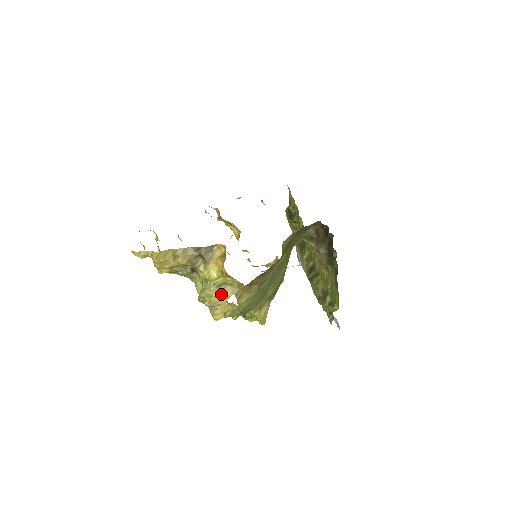
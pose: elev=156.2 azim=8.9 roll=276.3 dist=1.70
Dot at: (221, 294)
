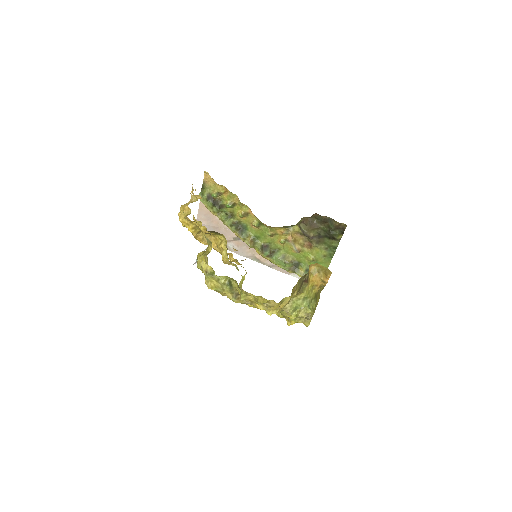
Dot at: (316, 303)
